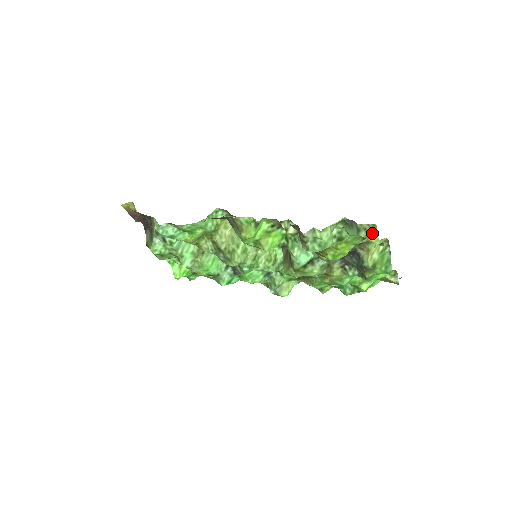
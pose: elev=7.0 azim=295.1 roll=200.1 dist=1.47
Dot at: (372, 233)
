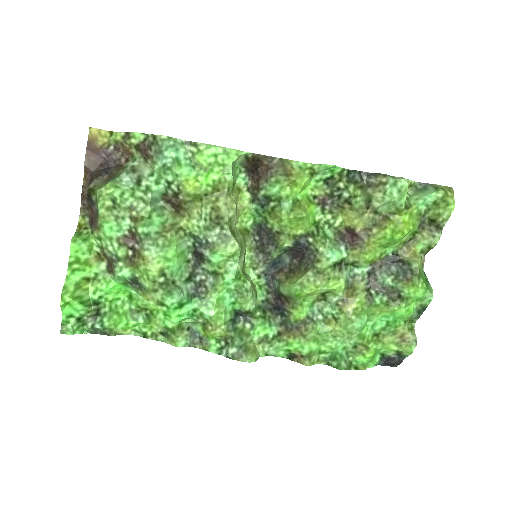
Dot at: (450, 193)
